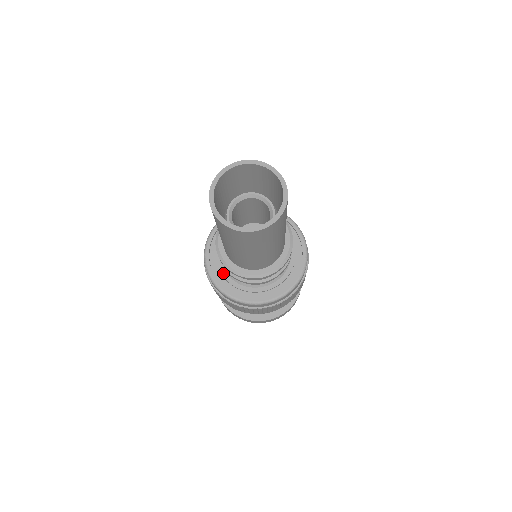
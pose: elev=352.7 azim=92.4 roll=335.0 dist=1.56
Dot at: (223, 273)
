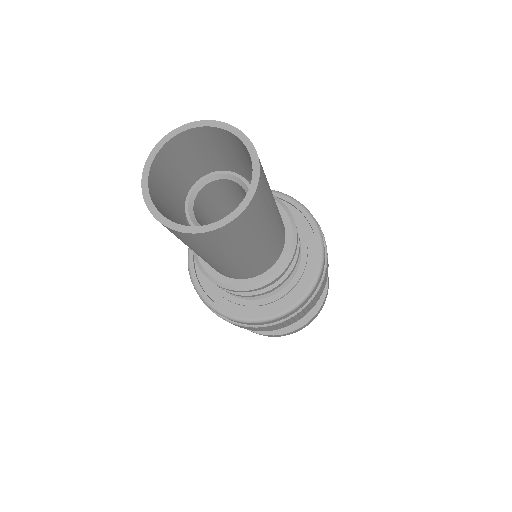
Dot at: (212, 282)
